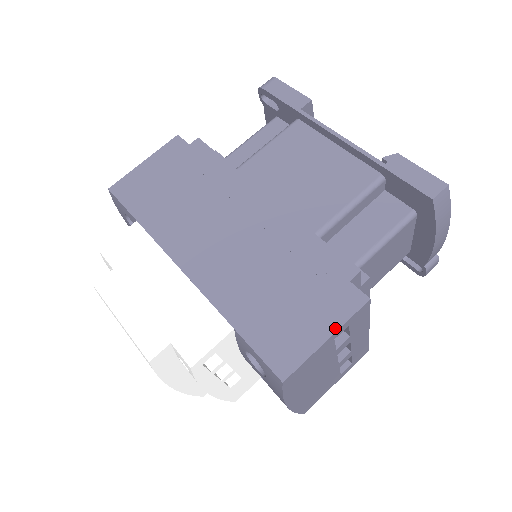
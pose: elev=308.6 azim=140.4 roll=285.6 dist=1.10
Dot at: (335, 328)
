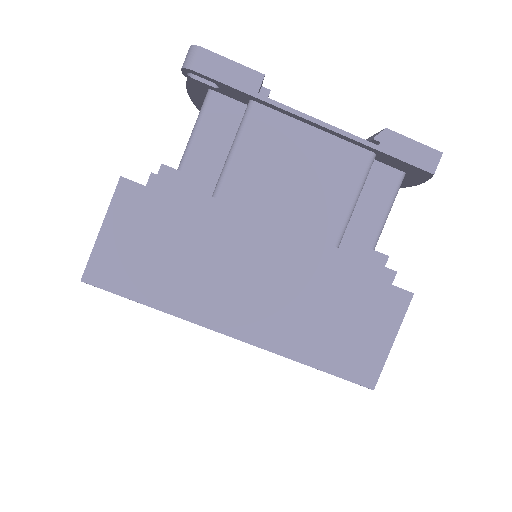
Dot at: (396, 330)
